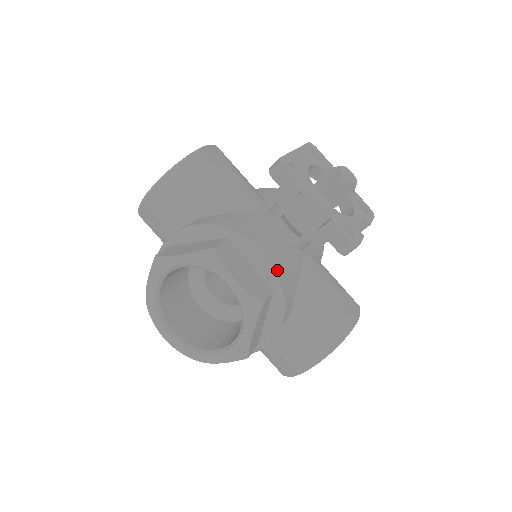
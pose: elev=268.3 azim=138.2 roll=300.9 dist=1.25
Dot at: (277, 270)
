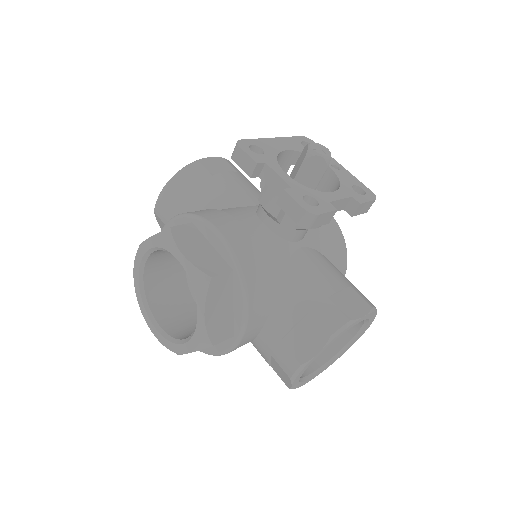
Dot at: (236, 249)
